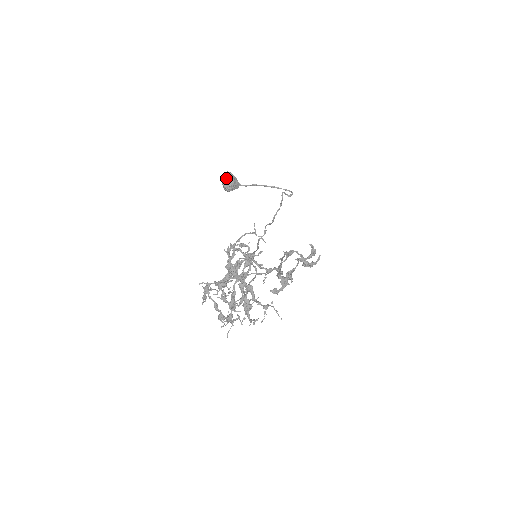
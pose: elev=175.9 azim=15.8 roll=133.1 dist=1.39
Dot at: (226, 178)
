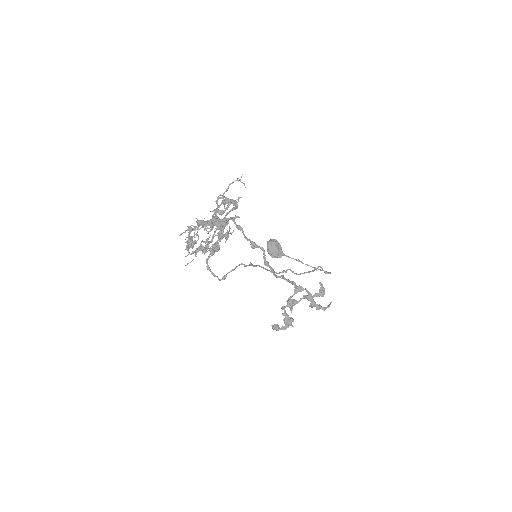
Dot at: (271, 241)
